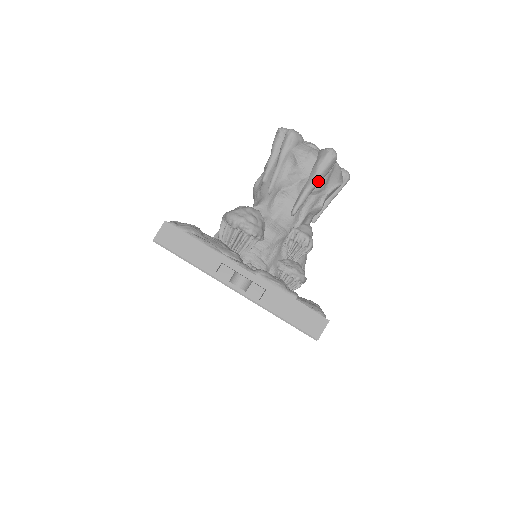
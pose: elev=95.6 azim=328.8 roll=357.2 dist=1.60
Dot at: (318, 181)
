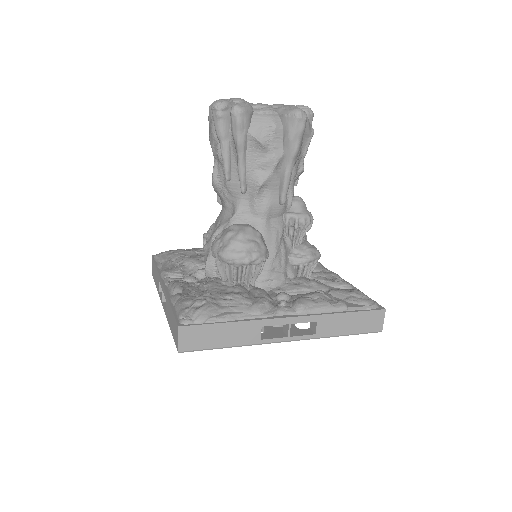
Dot at: (297, 155)
